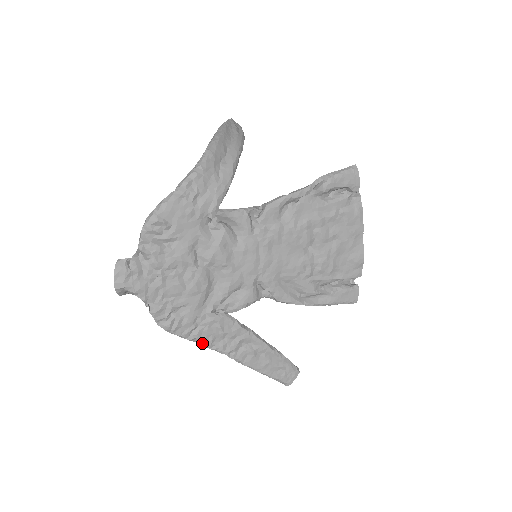
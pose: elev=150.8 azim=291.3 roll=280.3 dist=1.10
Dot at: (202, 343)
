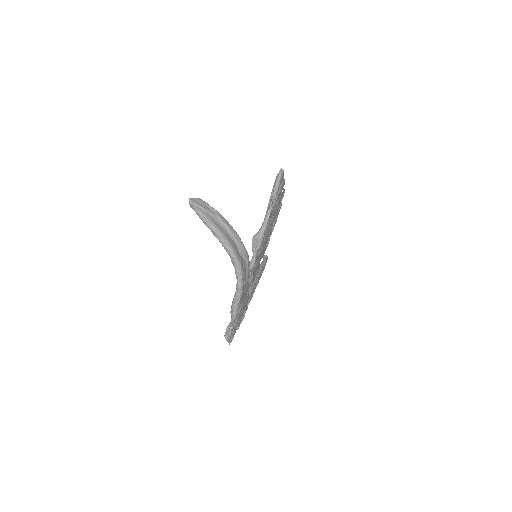
Dot at: occluded
